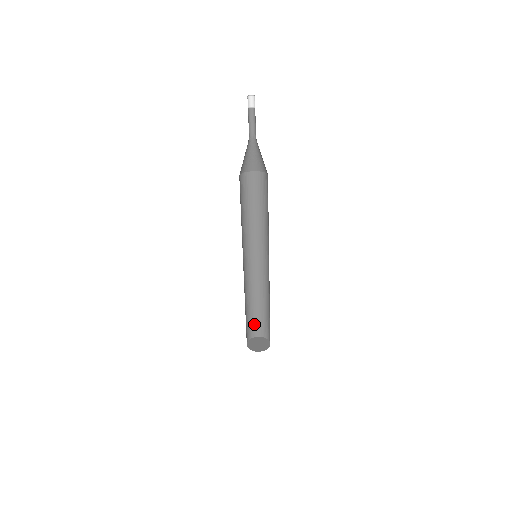
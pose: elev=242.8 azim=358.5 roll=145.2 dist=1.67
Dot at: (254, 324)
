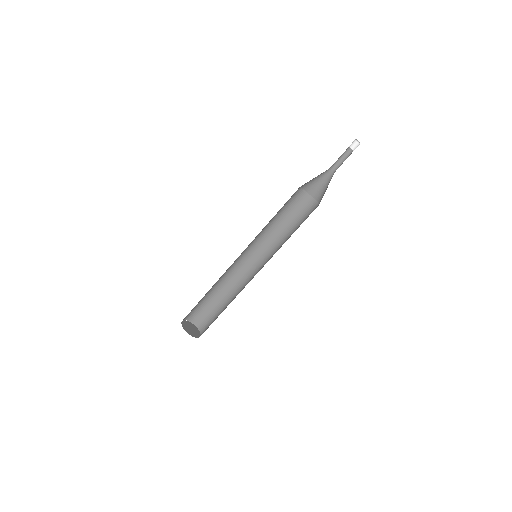
Dot at: (192, 309)
